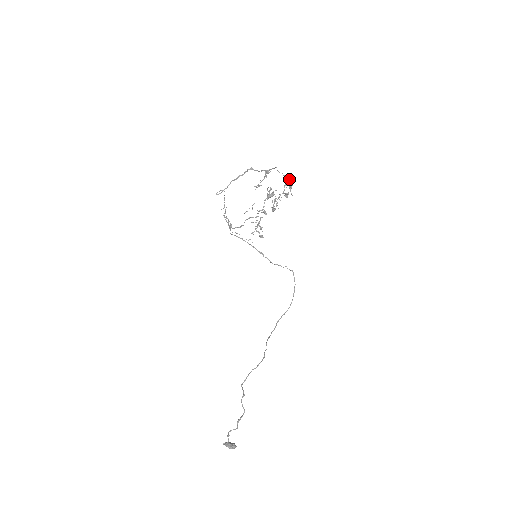
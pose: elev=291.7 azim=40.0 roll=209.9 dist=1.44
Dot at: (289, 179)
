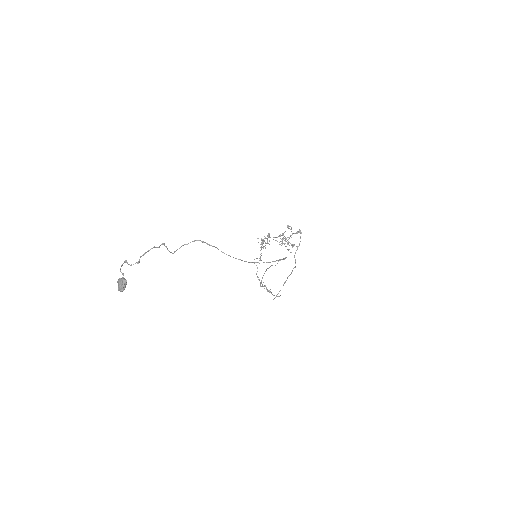
Dot at: (299, 230)
